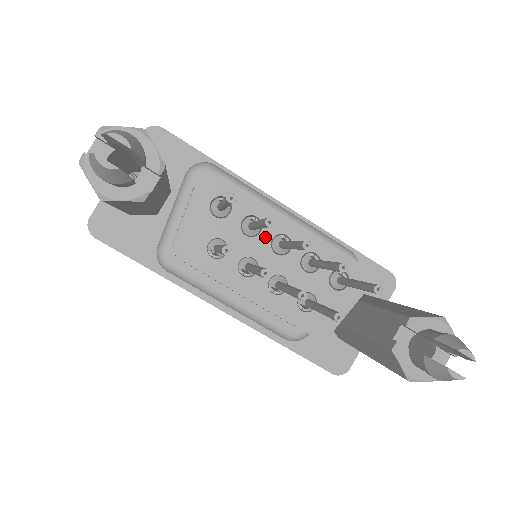
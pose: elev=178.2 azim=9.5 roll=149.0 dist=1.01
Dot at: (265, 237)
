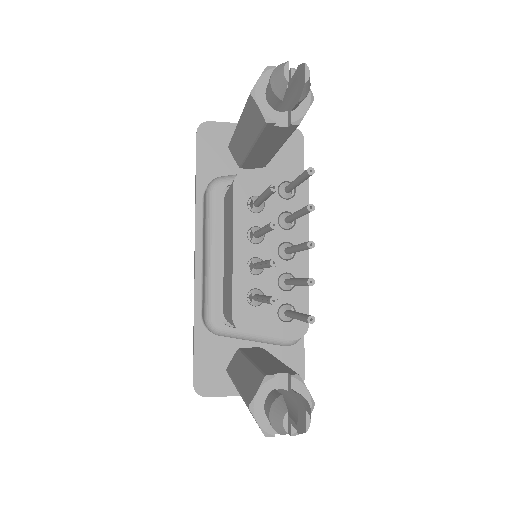
Dot at: (285, 235)
